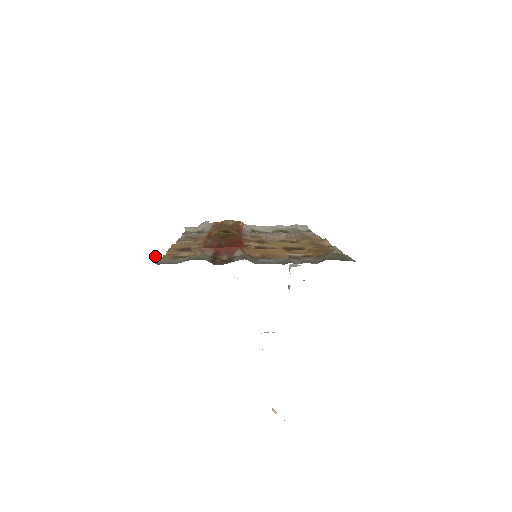
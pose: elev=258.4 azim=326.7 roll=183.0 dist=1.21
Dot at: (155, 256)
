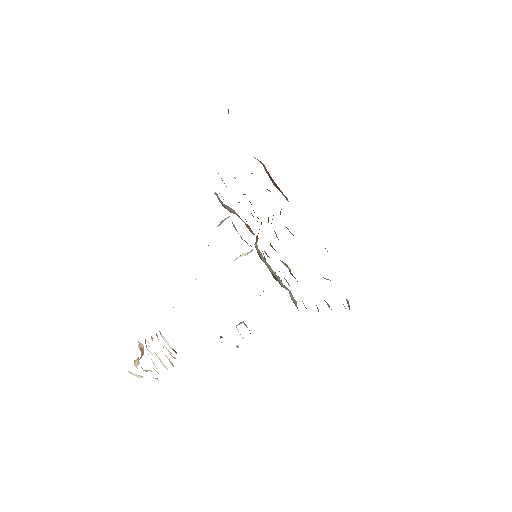
Dot at: occluded
